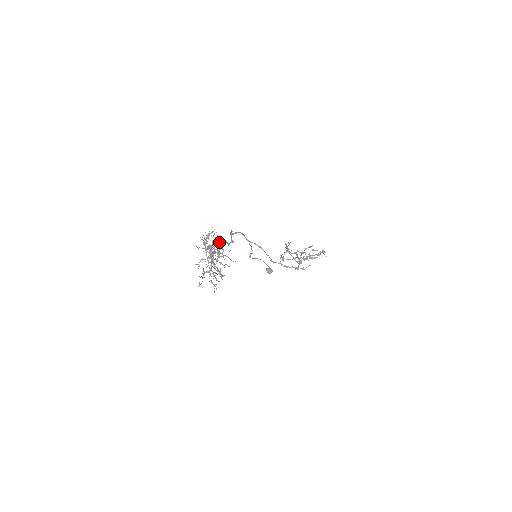
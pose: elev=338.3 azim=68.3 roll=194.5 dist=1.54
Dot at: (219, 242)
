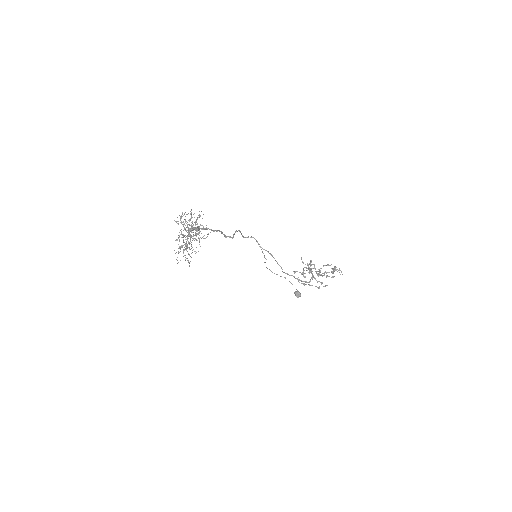
Dot at: (212, 230)
